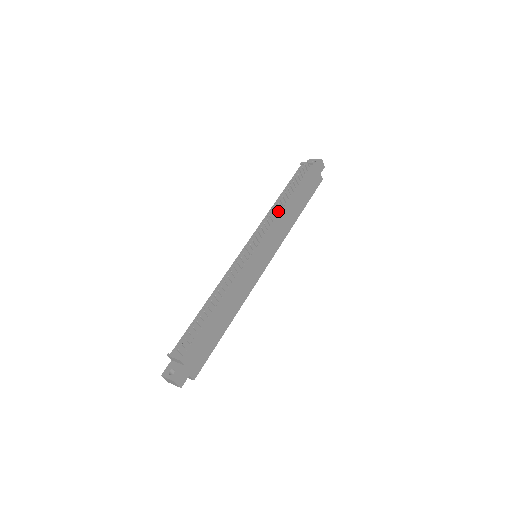
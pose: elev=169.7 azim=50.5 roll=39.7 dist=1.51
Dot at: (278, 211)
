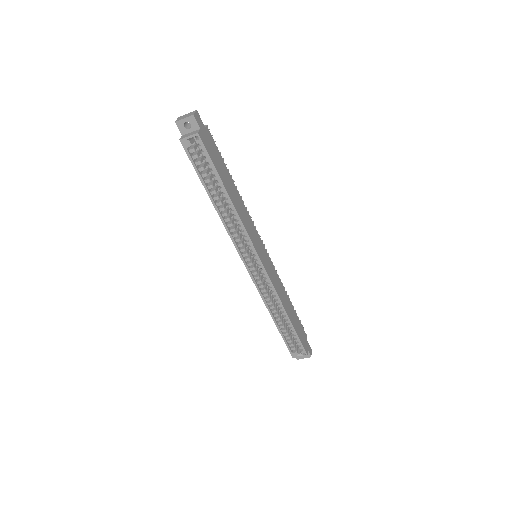
Dot at: occluded
